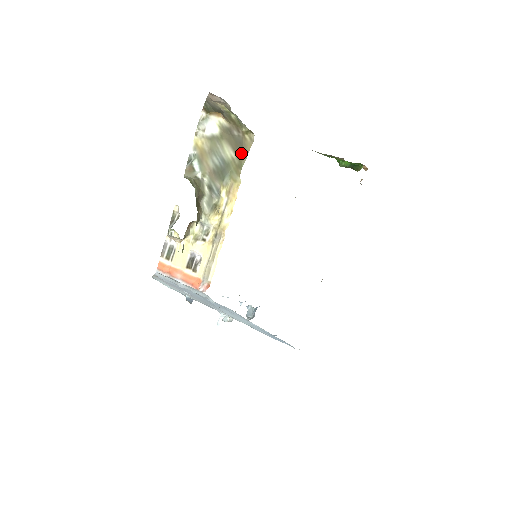
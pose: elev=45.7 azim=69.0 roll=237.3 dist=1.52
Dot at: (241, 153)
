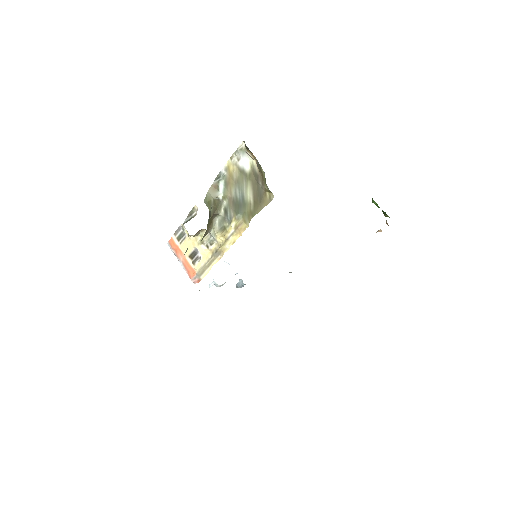
Dot at: (258, 204)
